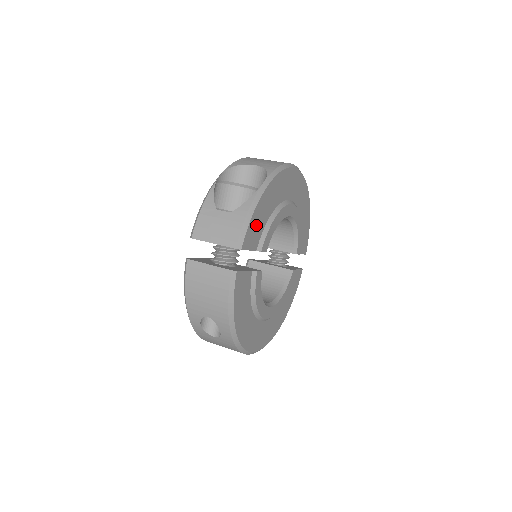
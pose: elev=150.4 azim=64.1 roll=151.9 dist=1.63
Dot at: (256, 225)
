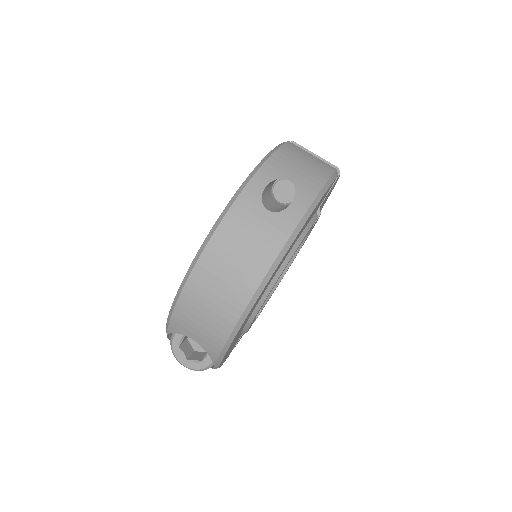
Dot at: (230, 351)
